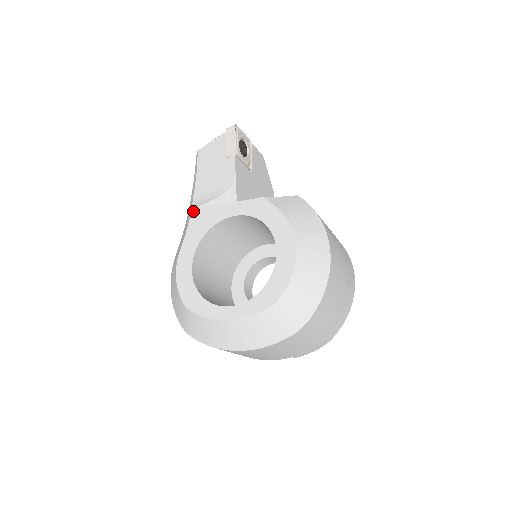
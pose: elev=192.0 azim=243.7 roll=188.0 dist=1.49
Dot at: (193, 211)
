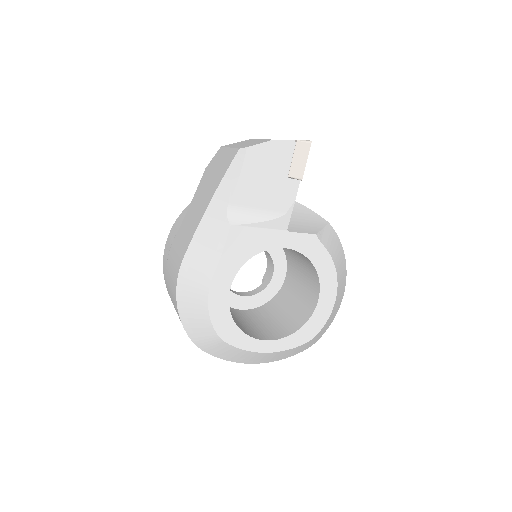
Dot at: (232, 229)
